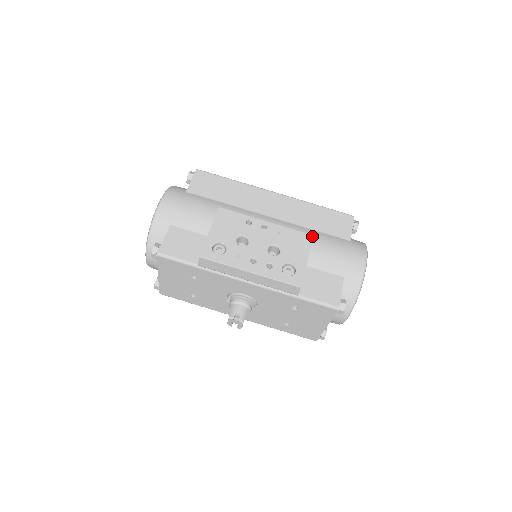
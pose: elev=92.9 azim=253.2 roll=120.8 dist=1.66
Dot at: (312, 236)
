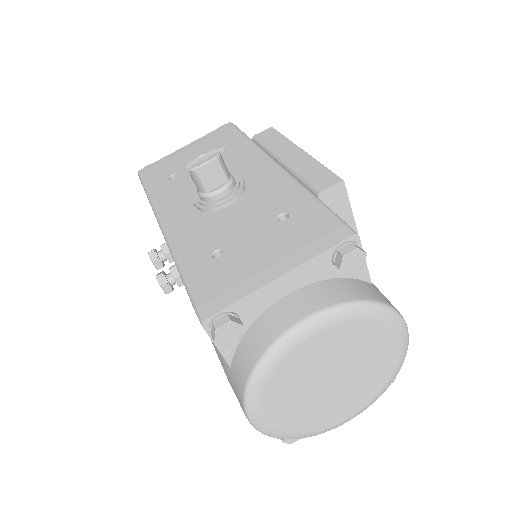
Dot at: occluded
